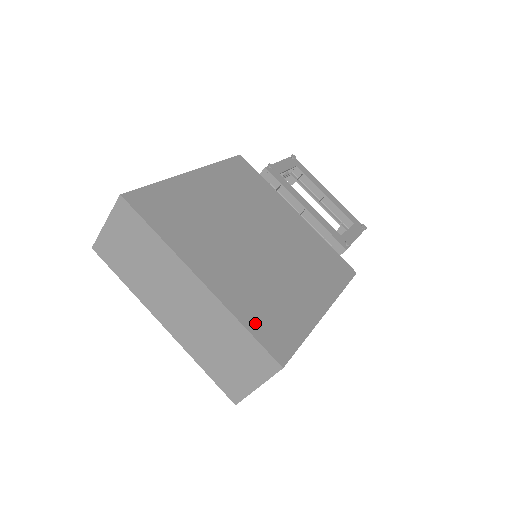
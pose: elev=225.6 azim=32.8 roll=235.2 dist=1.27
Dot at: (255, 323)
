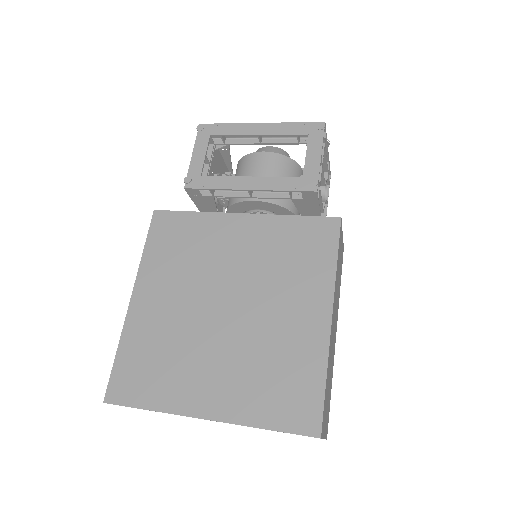
Dot at: (272, 415)
